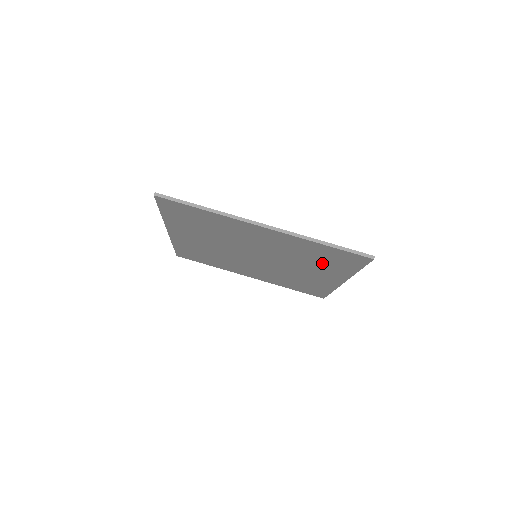
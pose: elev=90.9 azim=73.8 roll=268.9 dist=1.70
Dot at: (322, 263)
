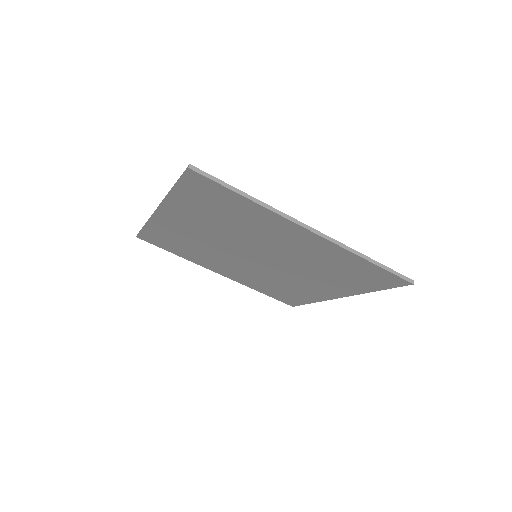
Dot at: (340, 277)
